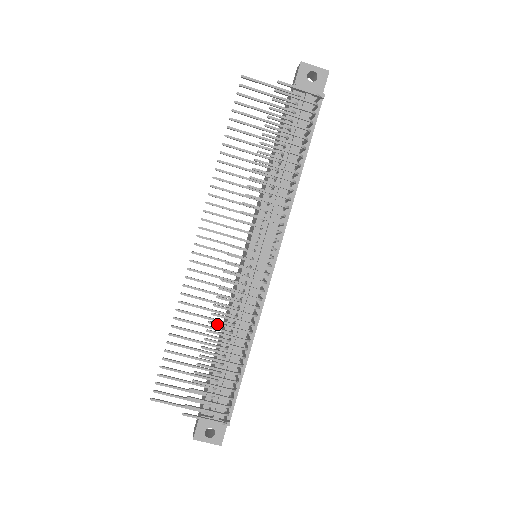
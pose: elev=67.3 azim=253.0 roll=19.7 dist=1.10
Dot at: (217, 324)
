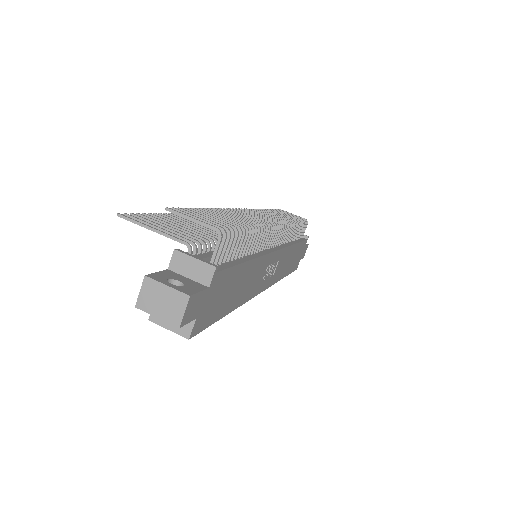
Dot at: (225, 211)
